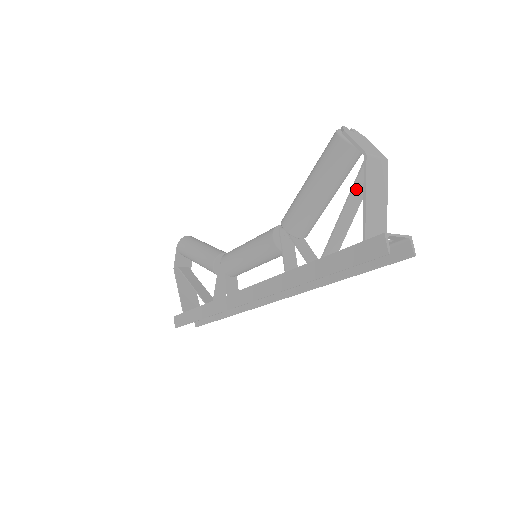
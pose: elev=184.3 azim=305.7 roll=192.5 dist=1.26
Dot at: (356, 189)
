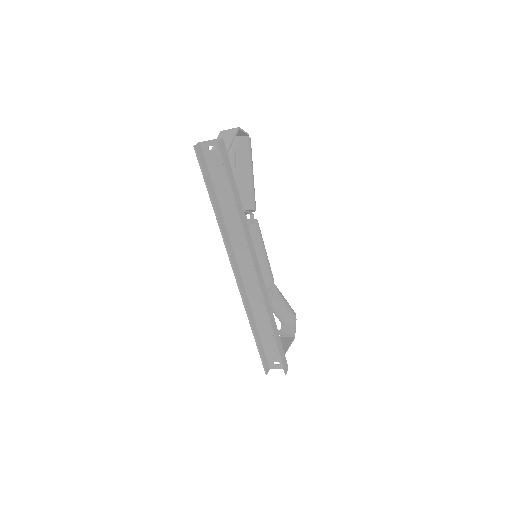
Dot at: occluded
